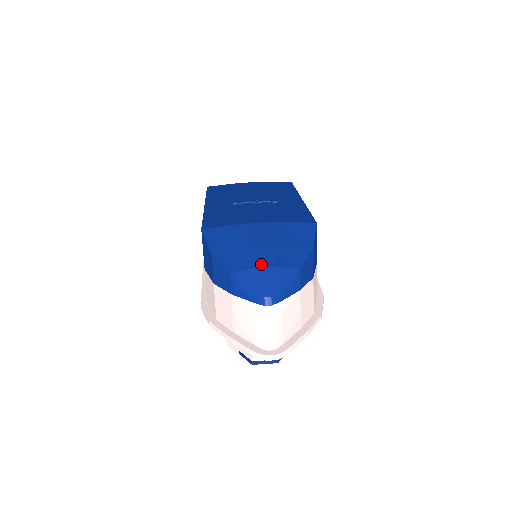
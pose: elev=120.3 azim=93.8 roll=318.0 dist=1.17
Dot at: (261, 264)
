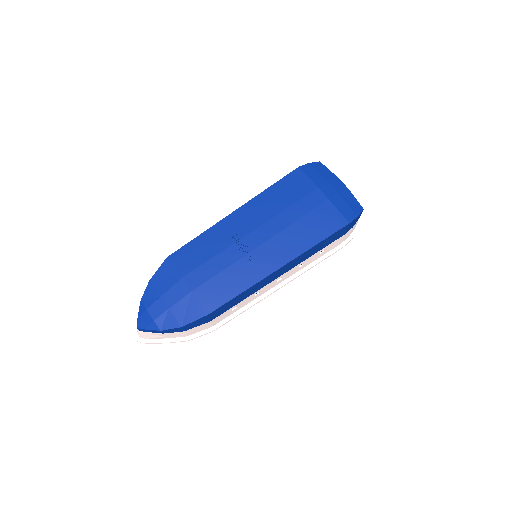
Dot at: (151, 311)
